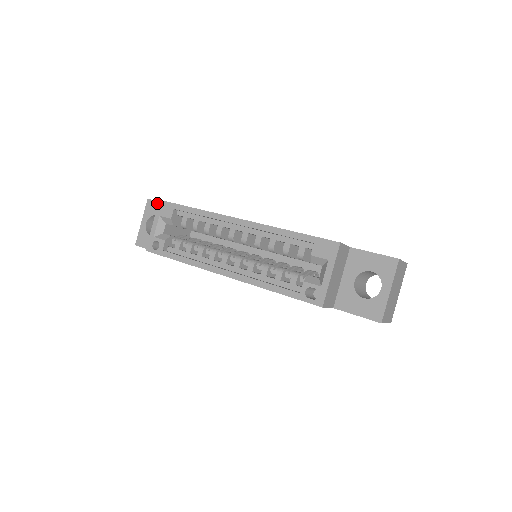
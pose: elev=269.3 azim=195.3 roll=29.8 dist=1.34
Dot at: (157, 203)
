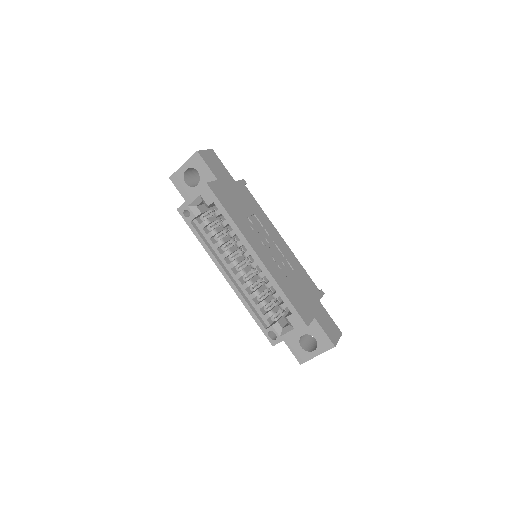
Dot at: (203, 163)
